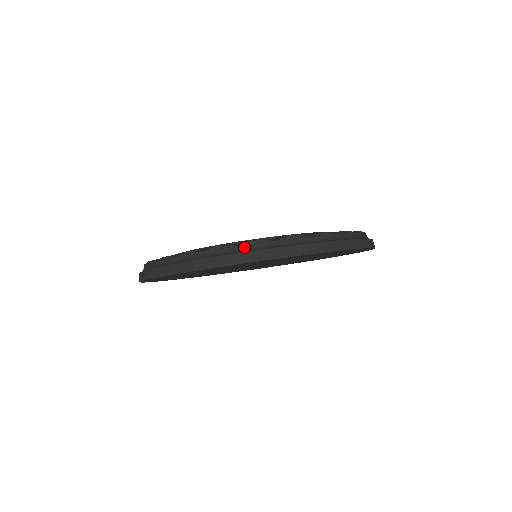
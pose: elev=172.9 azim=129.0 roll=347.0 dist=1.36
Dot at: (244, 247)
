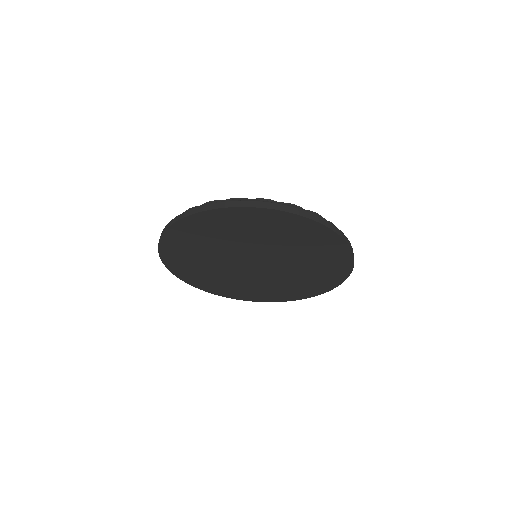
Dot at: occluded
